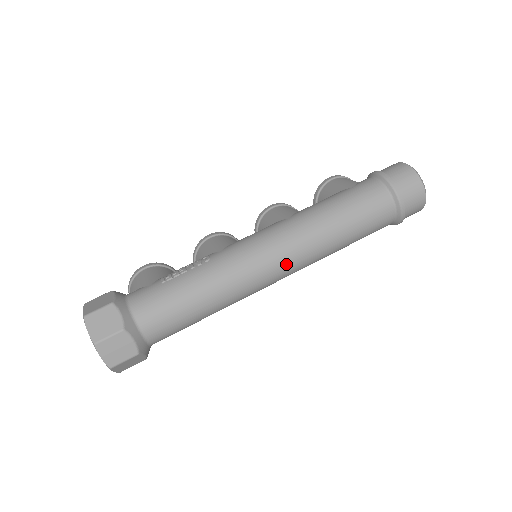
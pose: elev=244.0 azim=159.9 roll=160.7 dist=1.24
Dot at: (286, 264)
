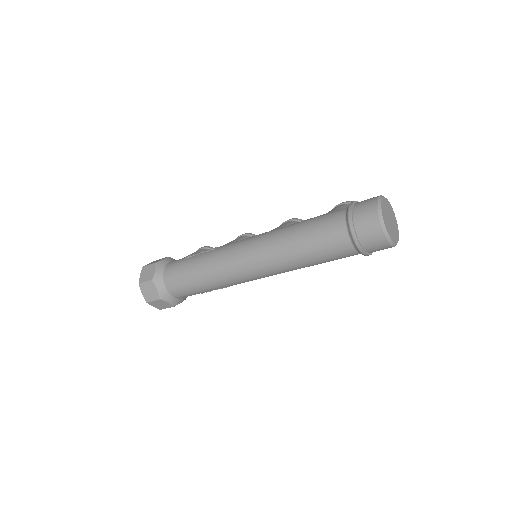
Dot at: (254, 265)
